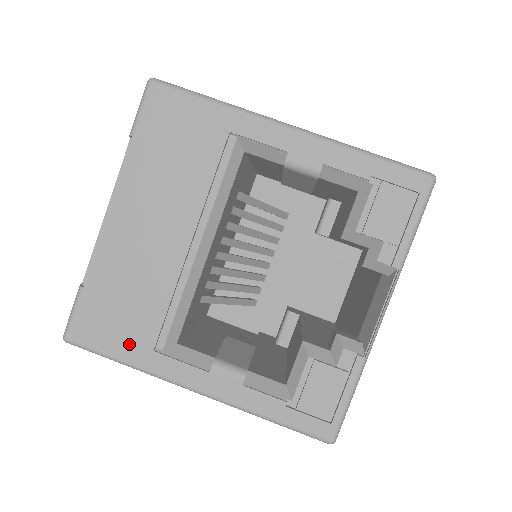
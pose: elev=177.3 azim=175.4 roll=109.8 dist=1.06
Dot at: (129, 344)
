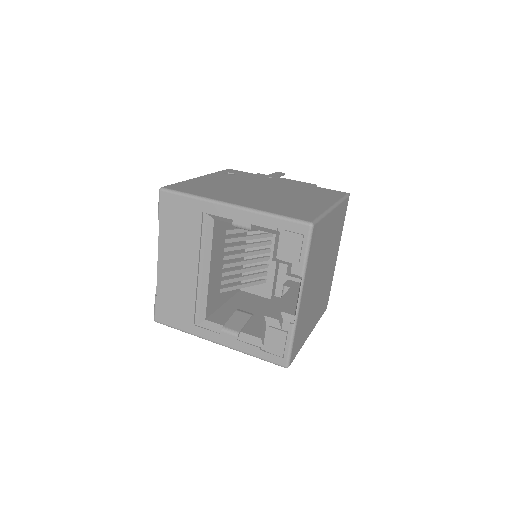
Dot at: (182, 322)
